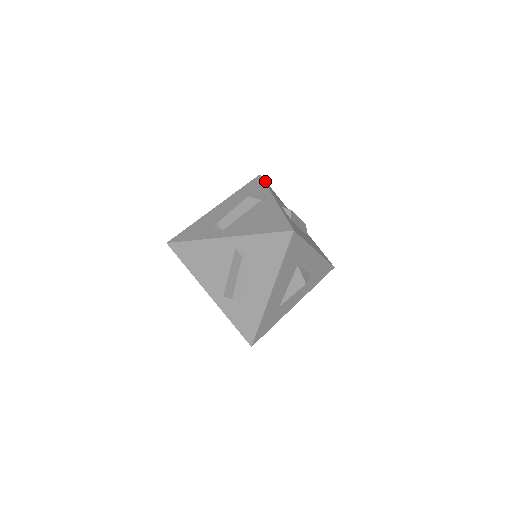
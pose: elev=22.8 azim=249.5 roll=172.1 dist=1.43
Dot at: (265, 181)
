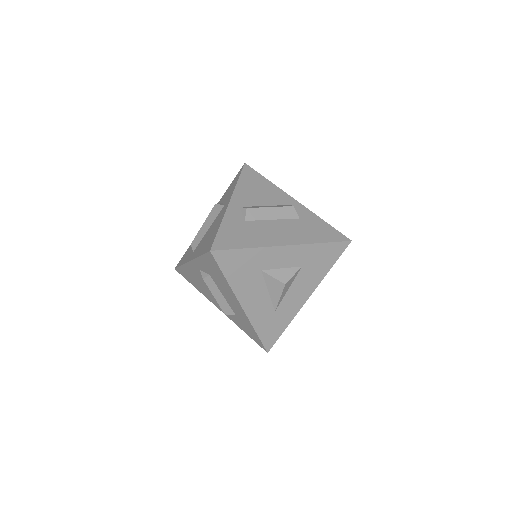
Dot at: (248, 170)
